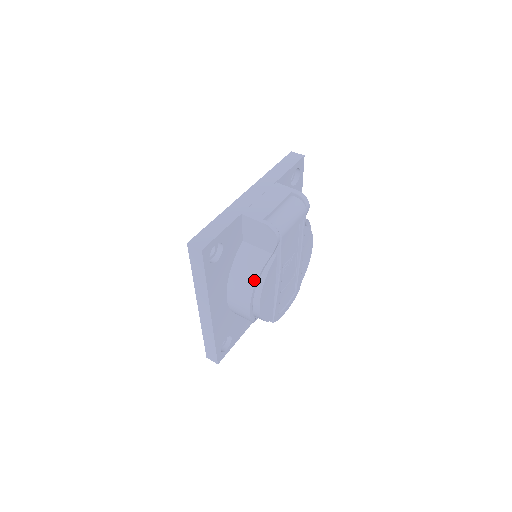
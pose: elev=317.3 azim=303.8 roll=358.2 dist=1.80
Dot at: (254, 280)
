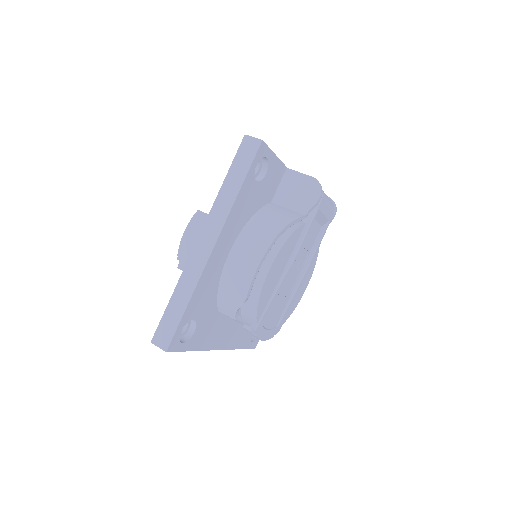
Dot at: (280, 228)
